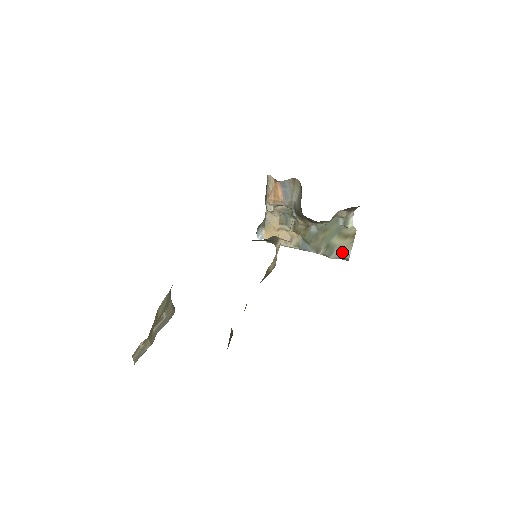
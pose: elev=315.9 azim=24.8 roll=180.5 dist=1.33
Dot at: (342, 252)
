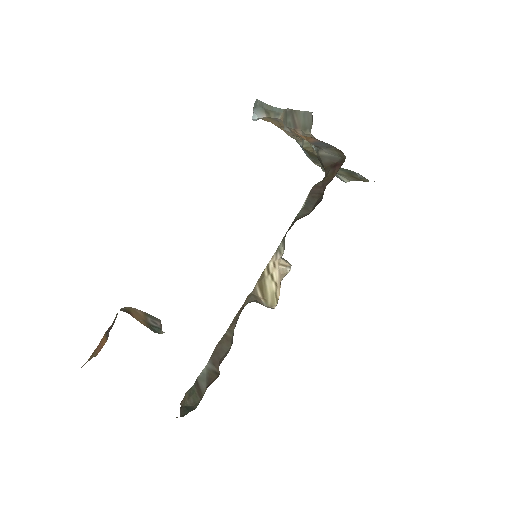
Dot at: (339, 177)
